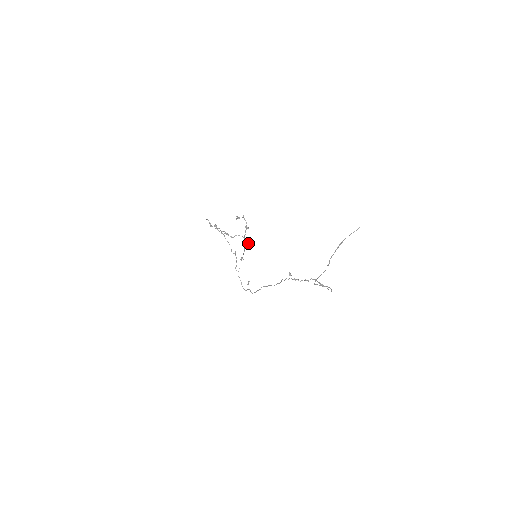
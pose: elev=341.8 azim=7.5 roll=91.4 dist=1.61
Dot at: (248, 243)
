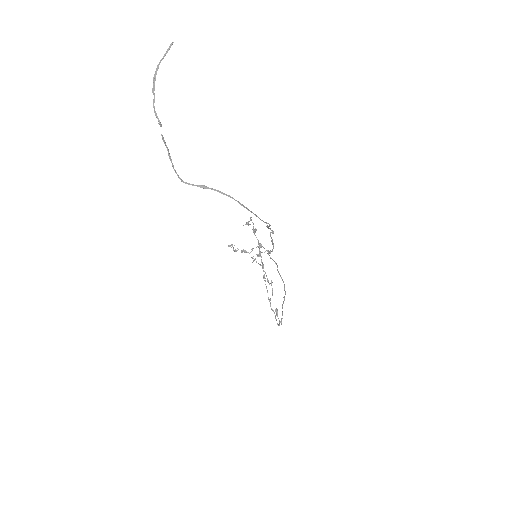
Dot at: (262, 252)
